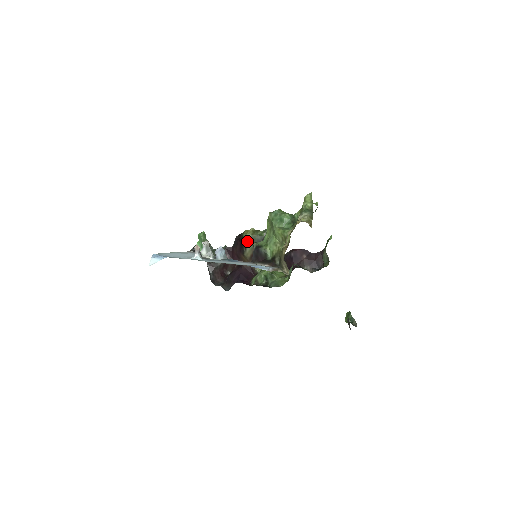
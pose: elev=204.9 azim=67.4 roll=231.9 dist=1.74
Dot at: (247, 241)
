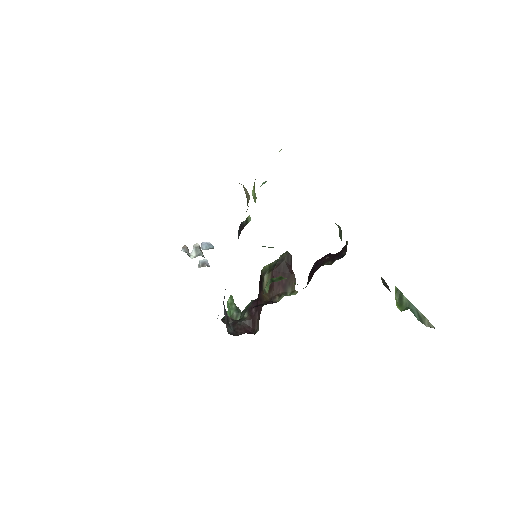
Dot at: (264, 272)
